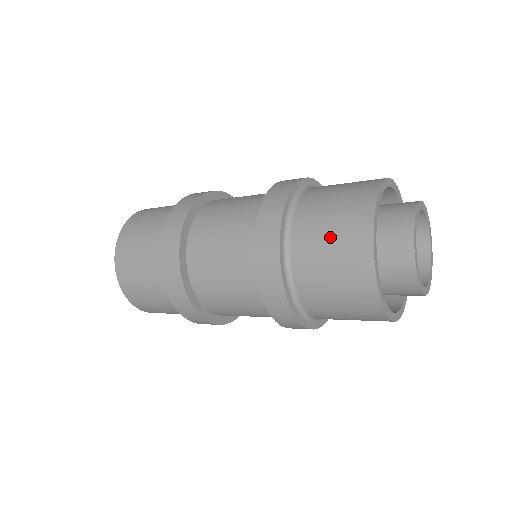
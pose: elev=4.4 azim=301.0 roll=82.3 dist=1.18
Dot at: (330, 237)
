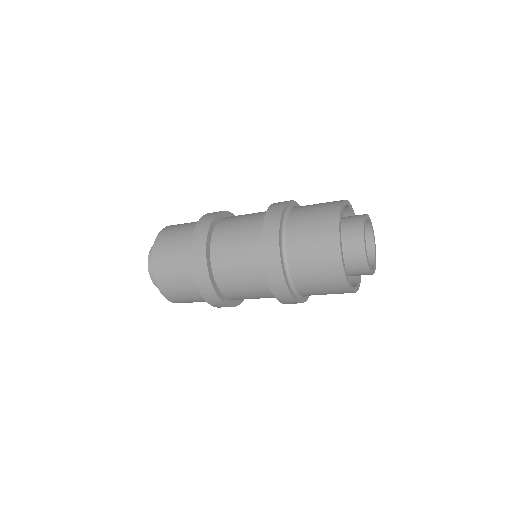
Dot at: (312, 224)
